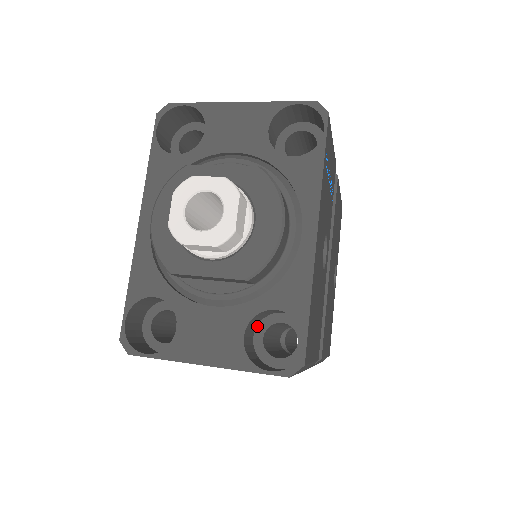
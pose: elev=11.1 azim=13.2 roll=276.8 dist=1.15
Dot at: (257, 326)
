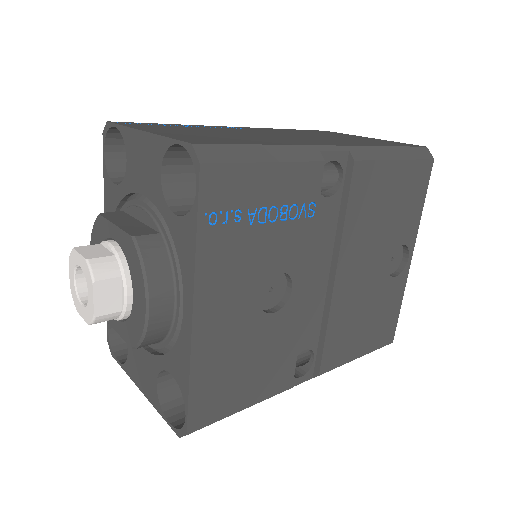
Dot at: occluded
